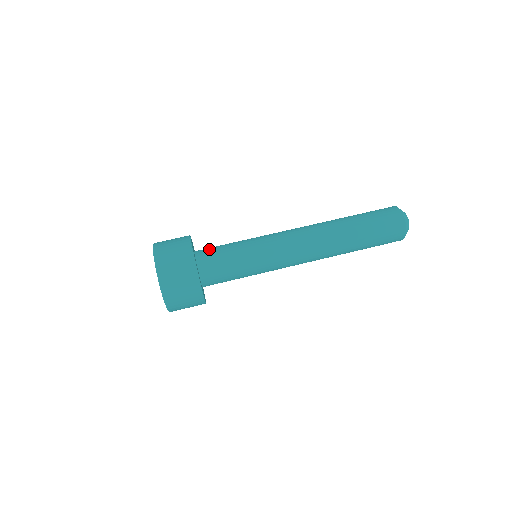
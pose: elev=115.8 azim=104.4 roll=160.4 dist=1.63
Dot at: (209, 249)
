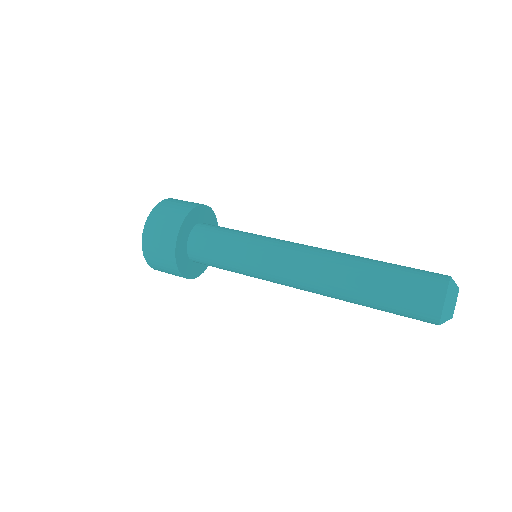
Dot at: (209, 228)
